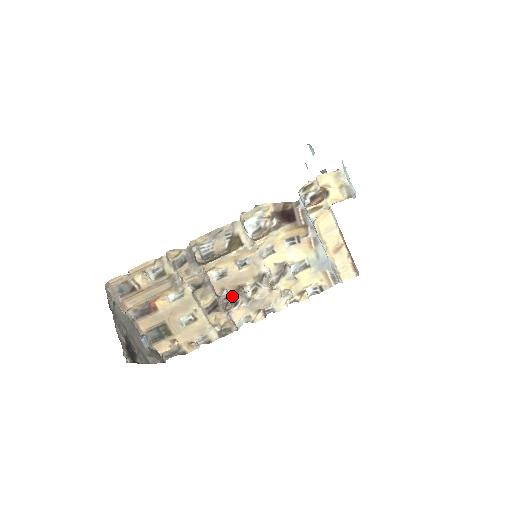
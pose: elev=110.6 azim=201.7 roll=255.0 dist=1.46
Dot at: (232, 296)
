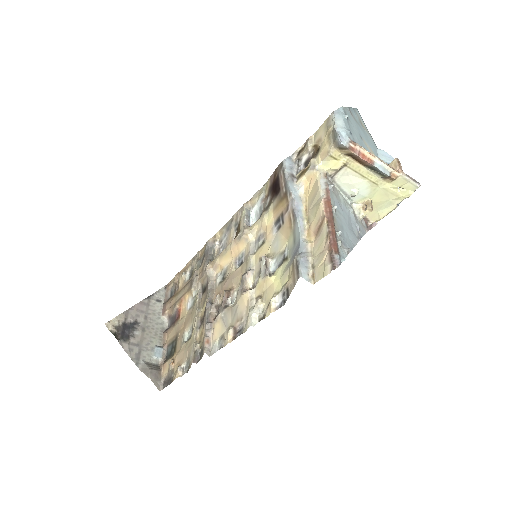
Dot at: occluded
